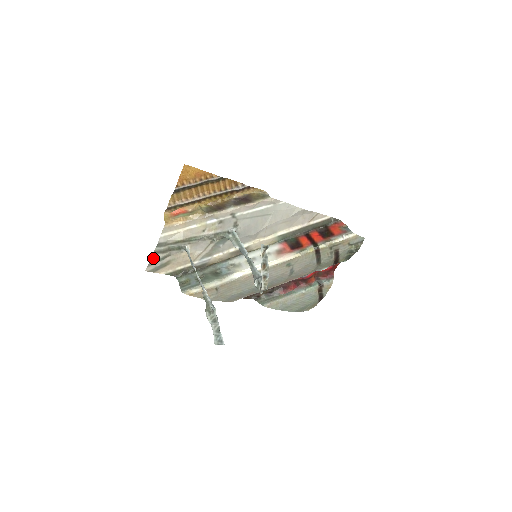
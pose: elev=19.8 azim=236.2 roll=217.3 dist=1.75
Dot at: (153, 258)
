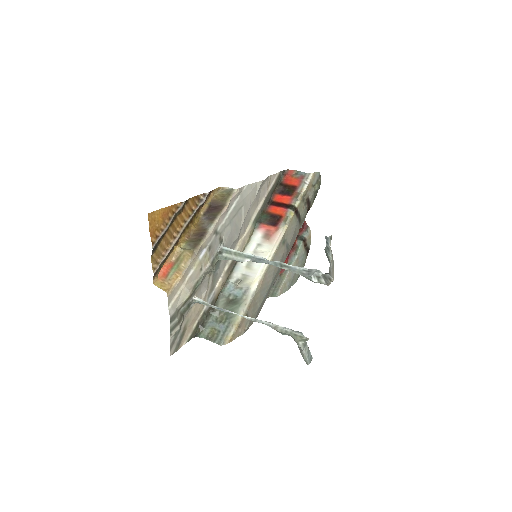
Dot at: (171, 337)
